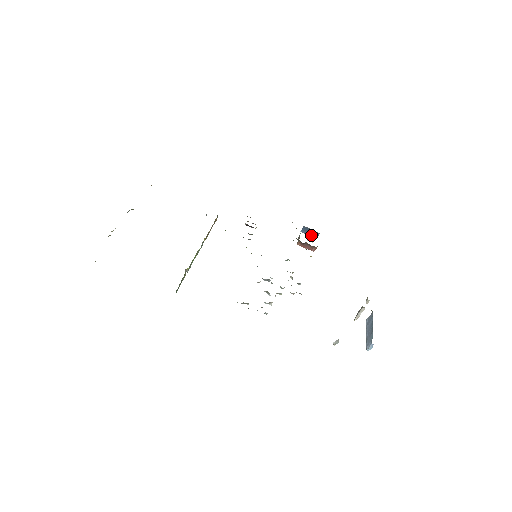
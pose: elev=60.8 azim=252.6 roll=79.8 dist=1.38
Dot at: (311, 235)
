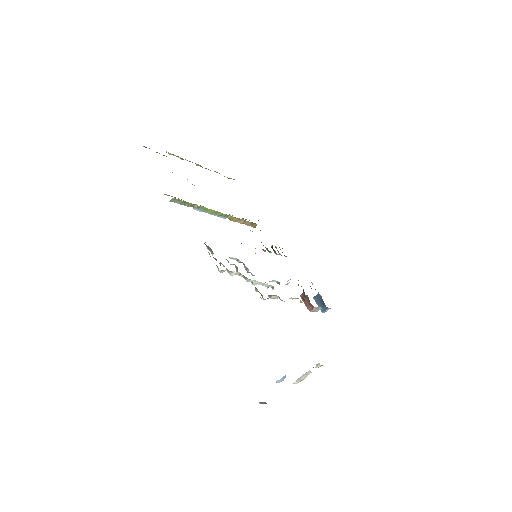
Dot at: (319, 306)
